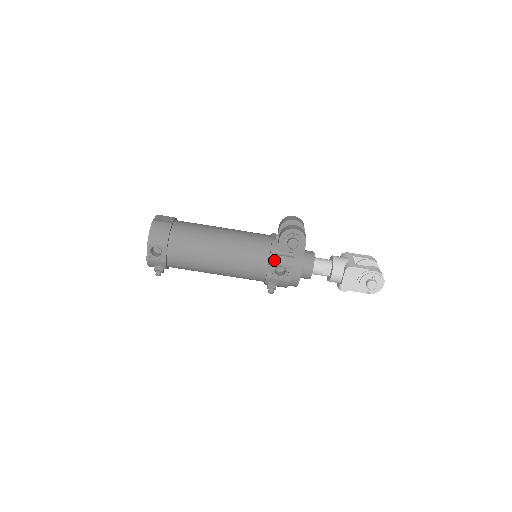
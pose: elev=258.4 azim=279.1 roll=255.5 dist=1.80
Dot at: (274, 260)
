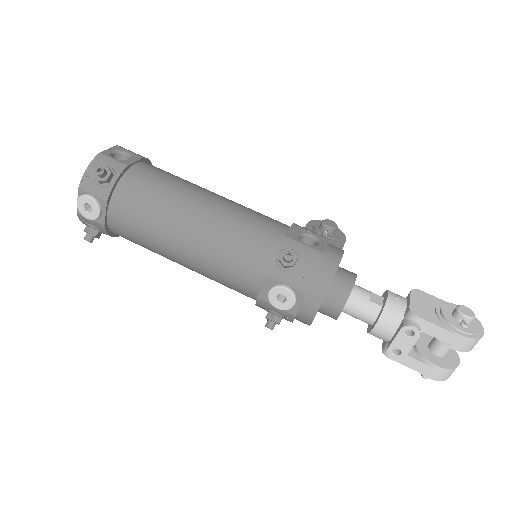
Dot at: (300, 226)
